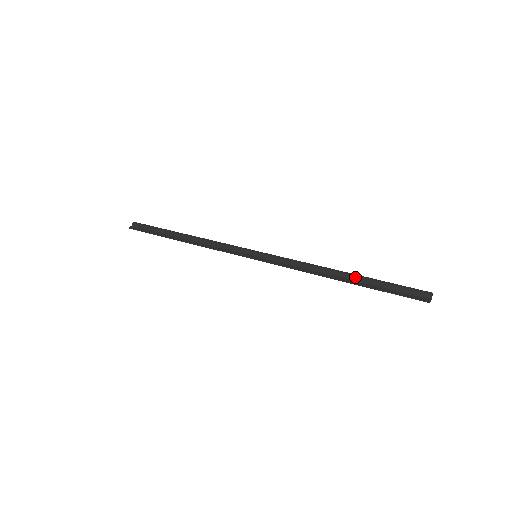
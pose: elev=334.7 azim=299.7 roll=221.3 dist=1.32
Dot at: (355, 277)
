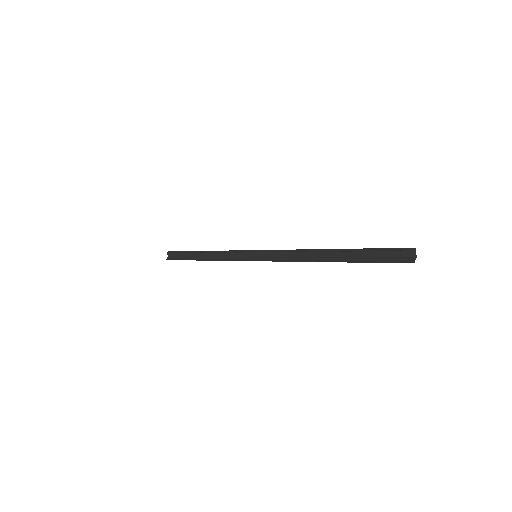
Dot at: (339, 253)
